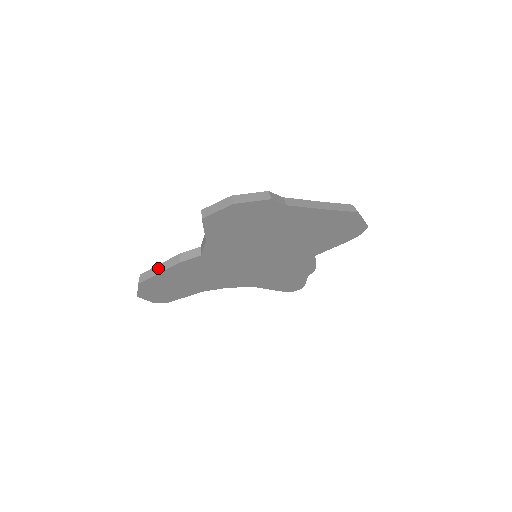
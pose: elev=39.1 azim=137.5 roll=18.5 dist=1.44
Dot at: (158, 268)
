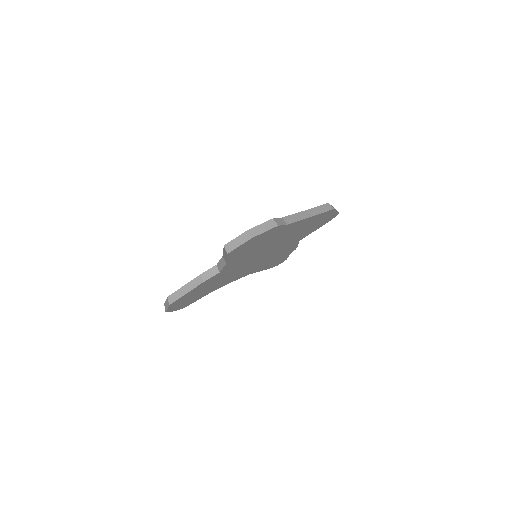
Dot at: (184, 289)
